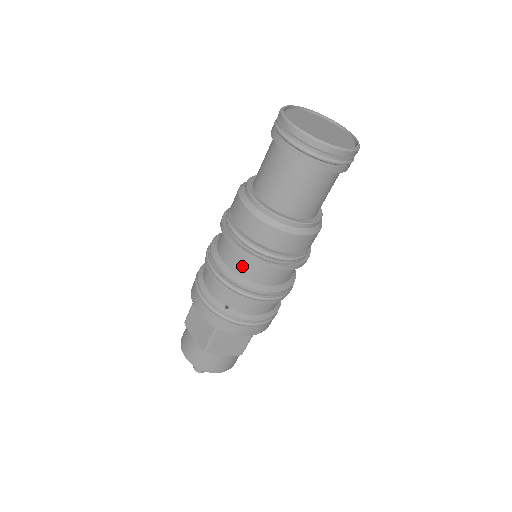
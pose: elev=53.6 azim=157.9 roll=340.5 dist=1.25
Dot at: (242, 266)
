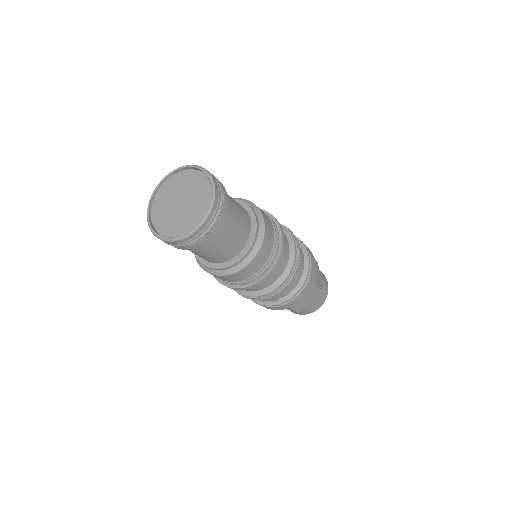
Dot at: (252, 288)
